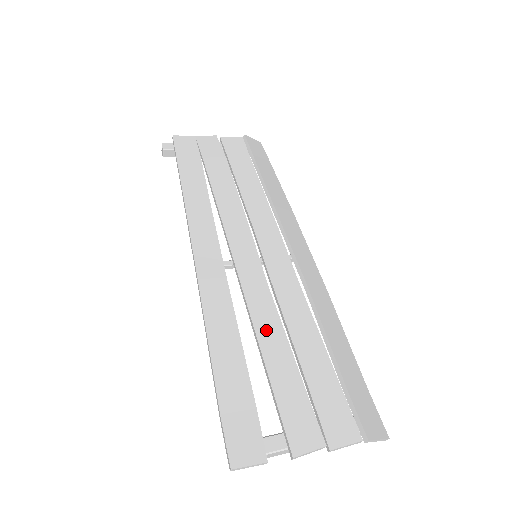
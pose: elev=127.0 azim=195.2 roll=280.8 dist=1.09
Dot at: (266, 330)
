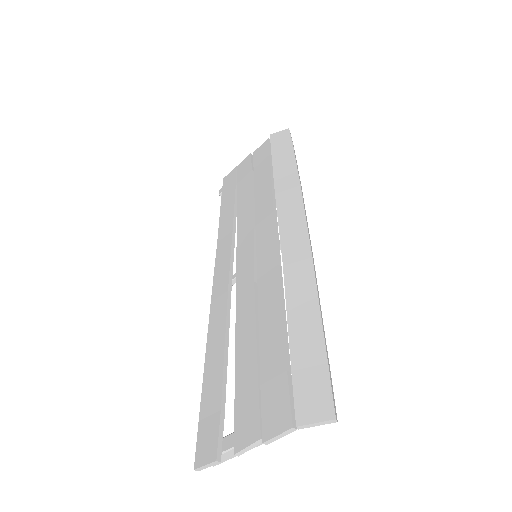
Dot at: (243, 330)
